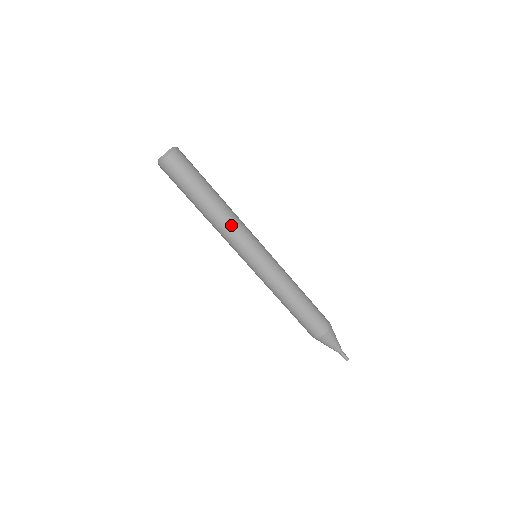
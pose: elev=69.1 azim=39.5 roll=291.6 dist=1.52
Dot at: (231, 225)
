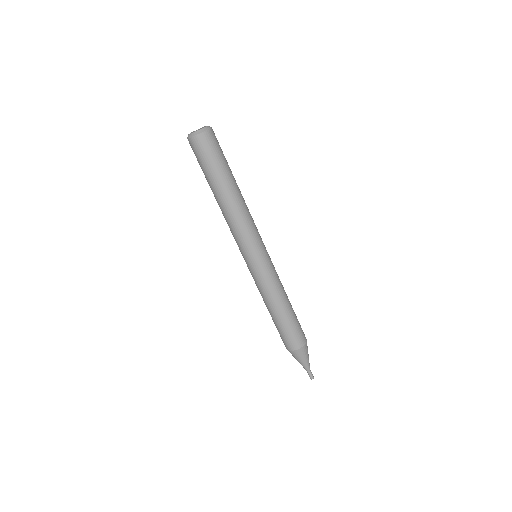
Dot at: (241, 220)
